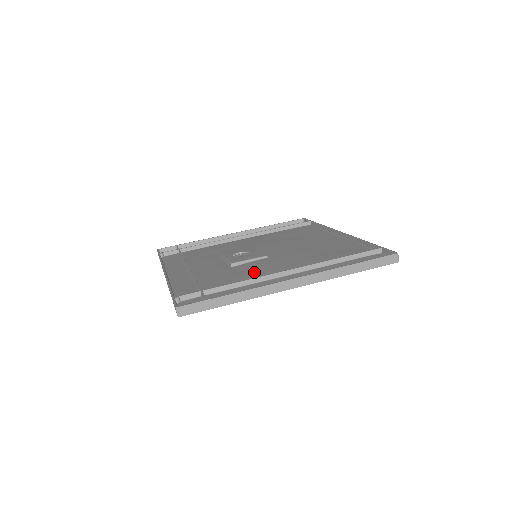
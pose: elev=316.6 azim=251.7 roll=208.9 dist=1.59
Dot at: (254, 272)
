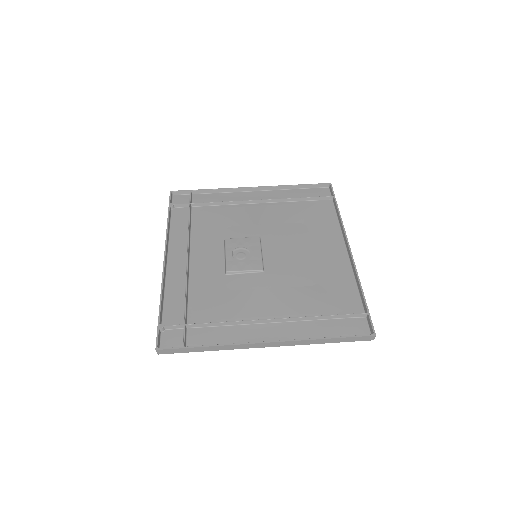
Dot at: (241, 300)
